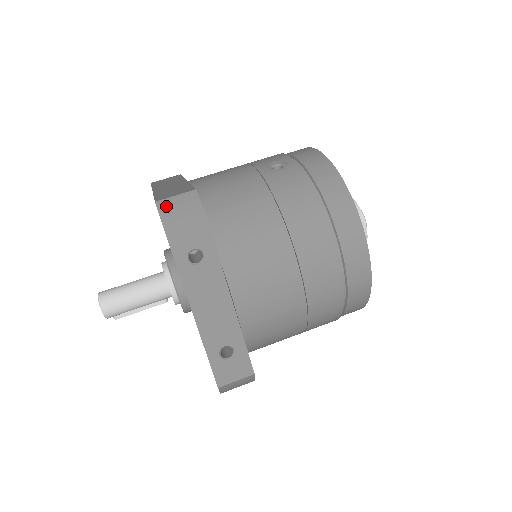
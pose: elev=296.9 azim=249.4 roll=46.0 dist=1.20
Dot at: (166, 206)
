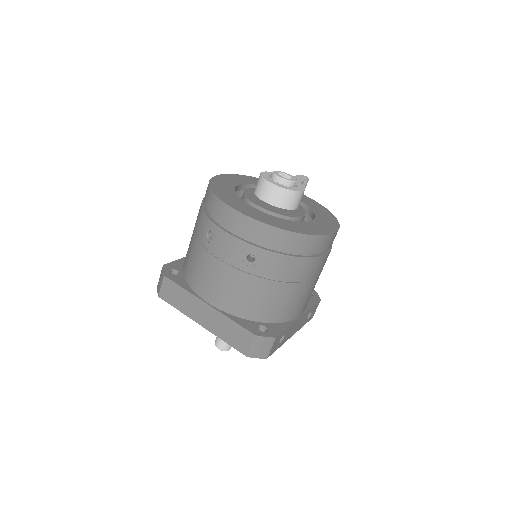
Dot at: (254, 353)
